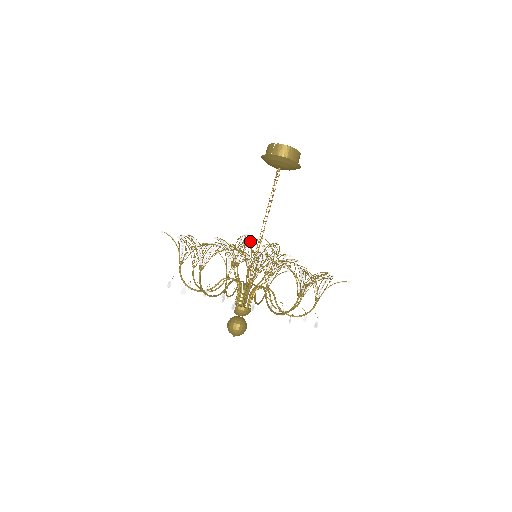
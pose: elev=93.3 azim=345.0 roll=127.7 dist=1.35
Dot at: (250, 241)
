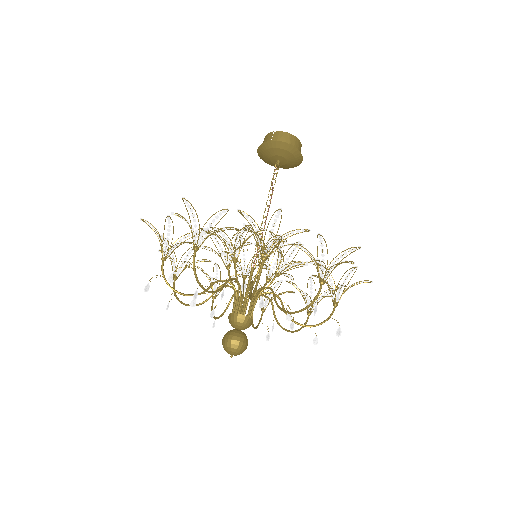
Dot at: occluded
